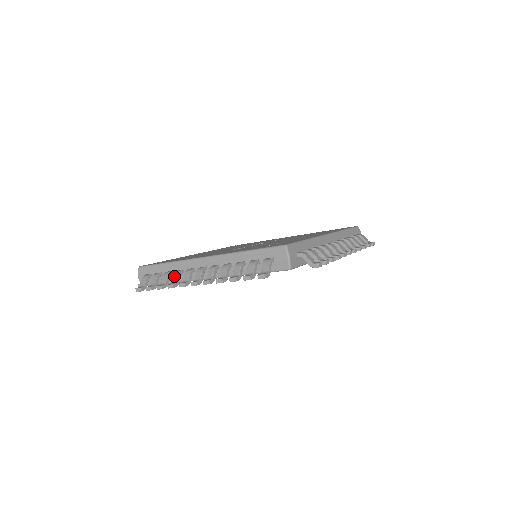
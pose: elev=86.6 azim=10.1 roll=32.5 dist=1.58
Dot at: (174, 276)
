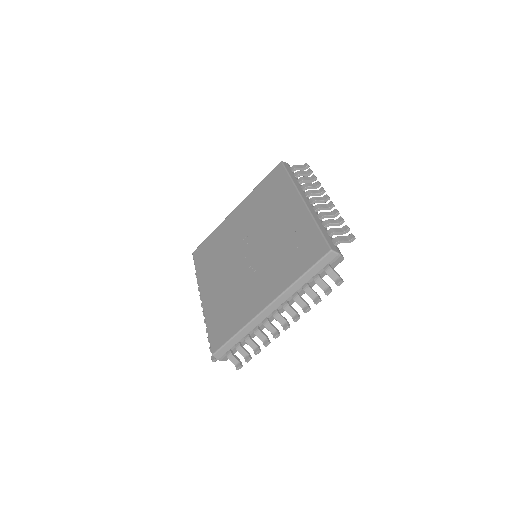
Dot at: (259, 336)
